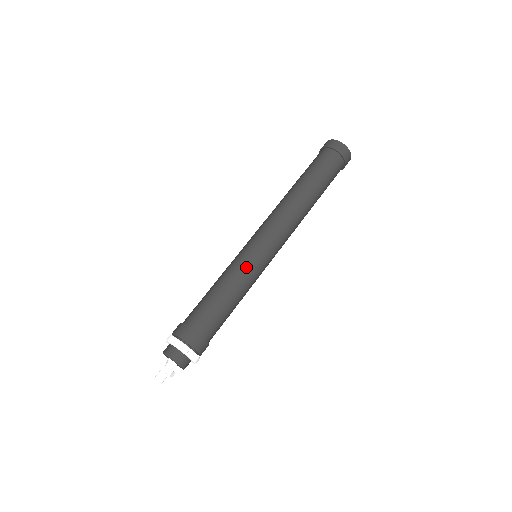
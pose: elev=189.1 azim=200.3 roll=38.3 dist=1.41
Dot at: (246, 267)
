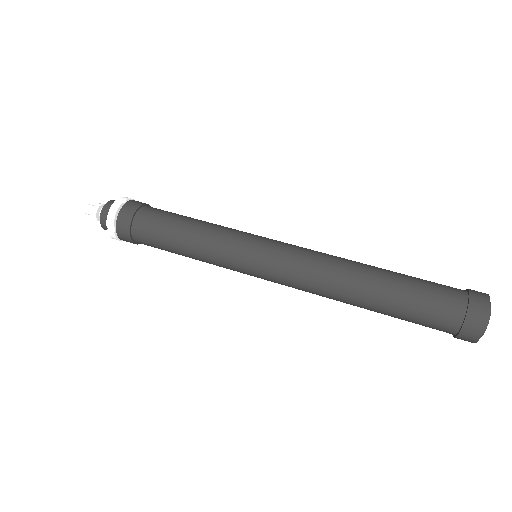
Dot at: (223, 255)
